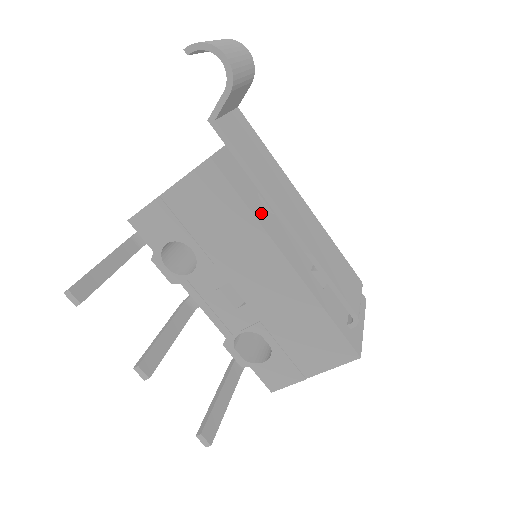
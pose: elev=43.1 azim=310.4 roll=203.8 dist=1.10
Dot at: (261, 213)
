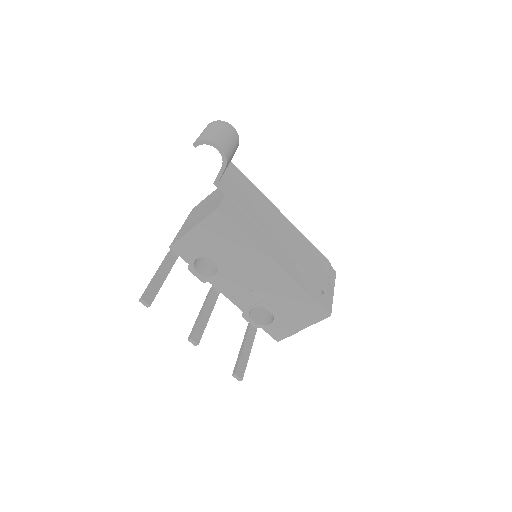
Dot at: (255, 235)
